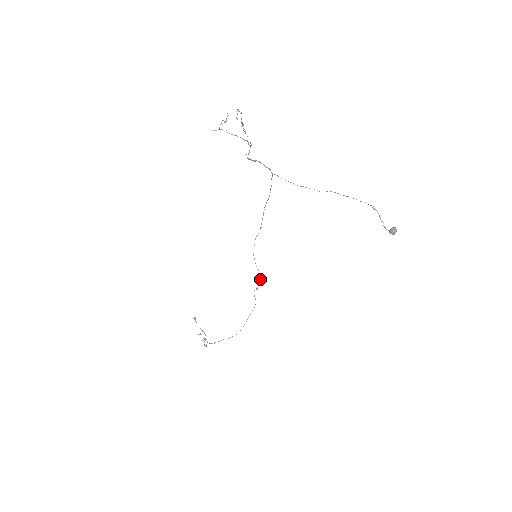
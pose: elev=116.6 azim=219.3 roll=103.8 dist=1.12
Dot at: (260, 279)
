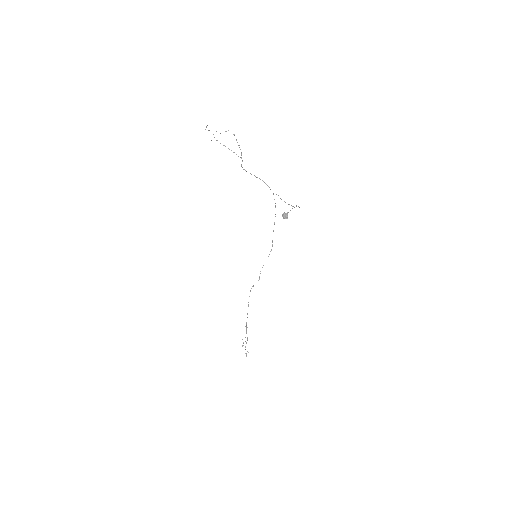
Dot at: (259, 279)
